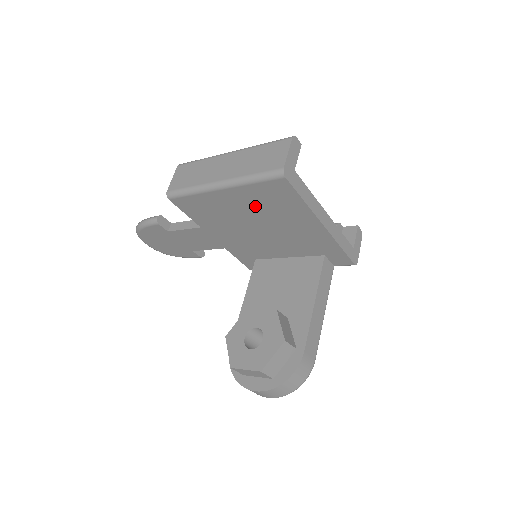
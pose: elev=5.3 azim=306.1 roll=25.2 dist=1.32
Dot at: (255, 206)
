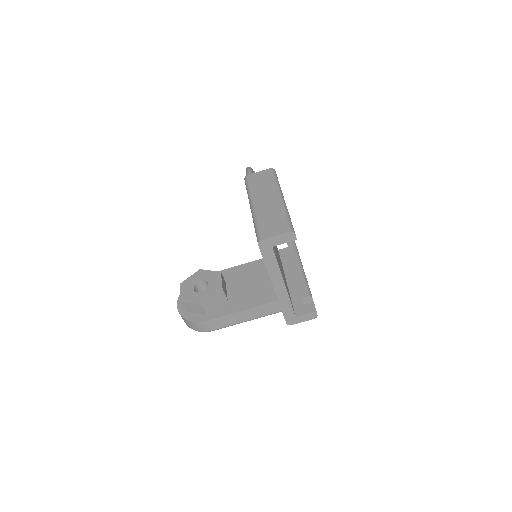
Dot at: occluded
